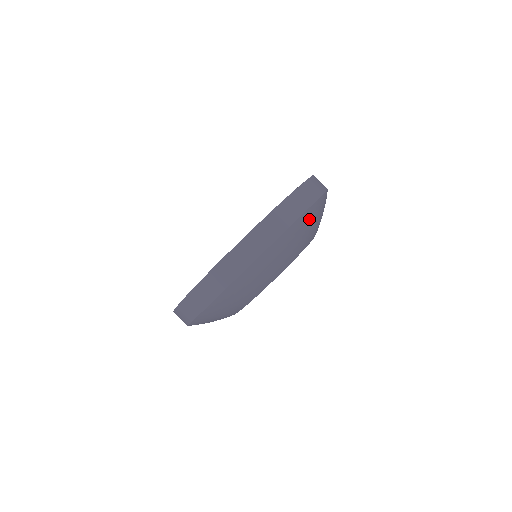
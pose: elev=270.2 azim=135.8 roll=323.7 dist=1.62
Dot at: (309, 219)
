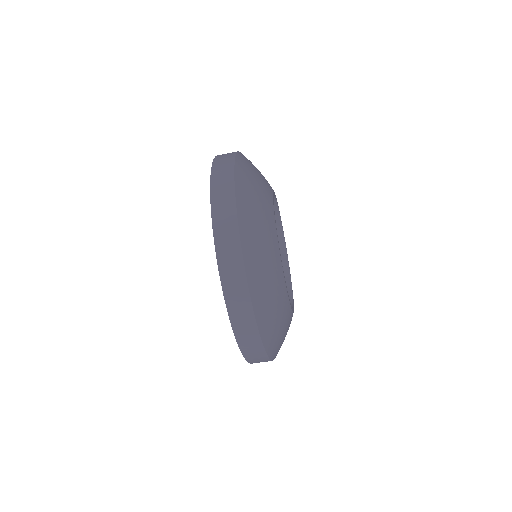
Dot at: (267, 318)
